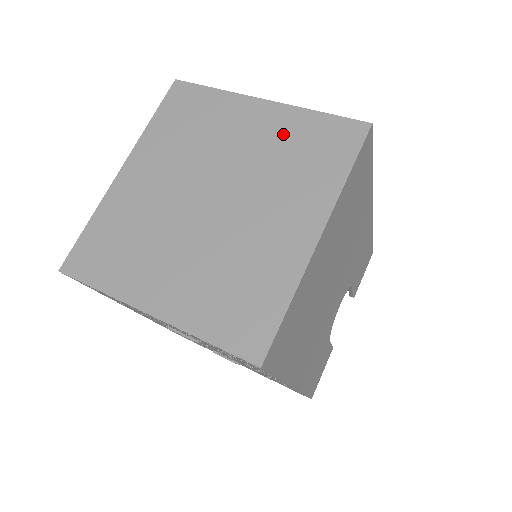
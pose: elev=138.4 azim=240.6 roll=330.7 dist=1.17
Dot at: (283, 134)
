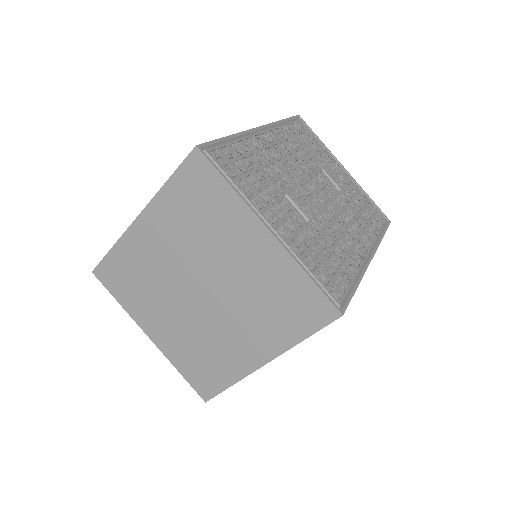
Dot at: (271, 276)
